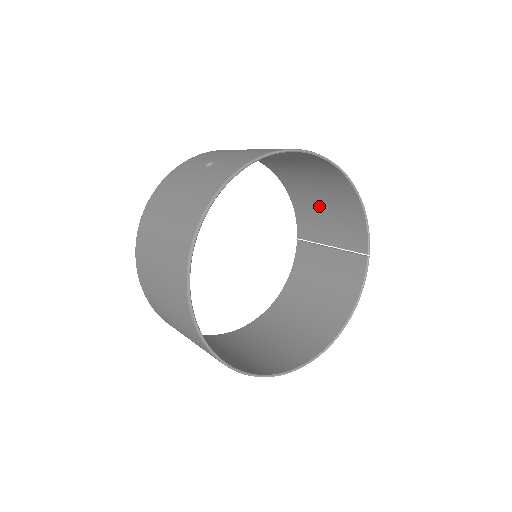
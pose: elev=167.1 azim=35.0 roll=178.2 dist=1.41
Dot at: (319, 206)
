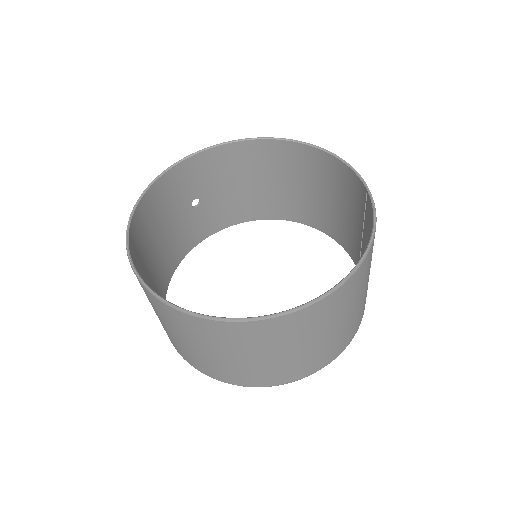
Dot at: (338, 211)
